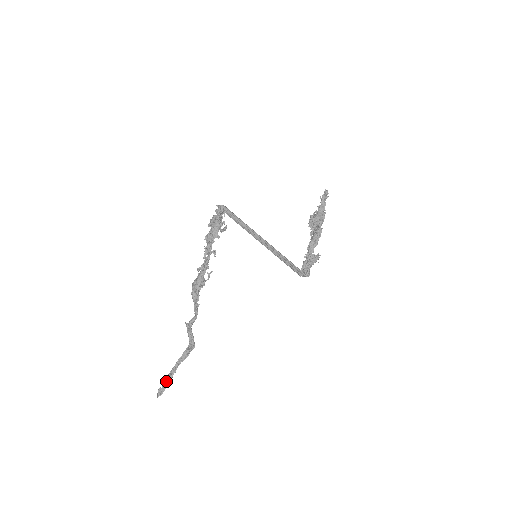
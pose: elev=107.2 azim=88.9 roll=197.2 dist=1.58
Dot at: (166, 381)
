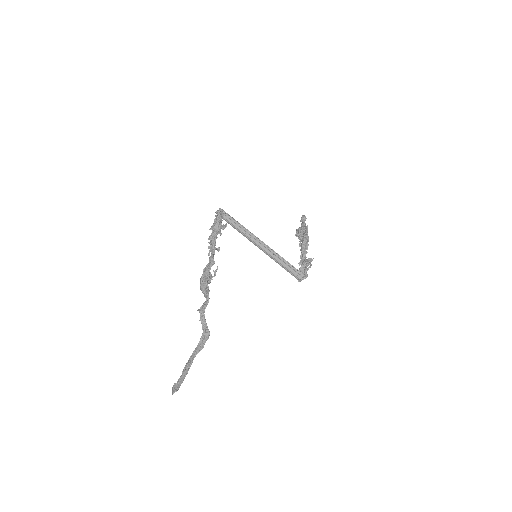
Dot at: (181, 375)
